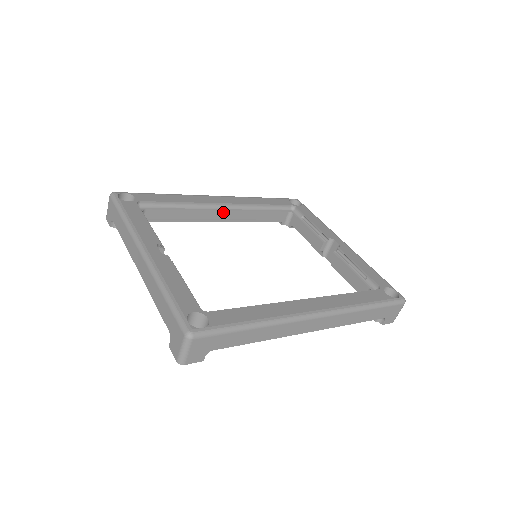
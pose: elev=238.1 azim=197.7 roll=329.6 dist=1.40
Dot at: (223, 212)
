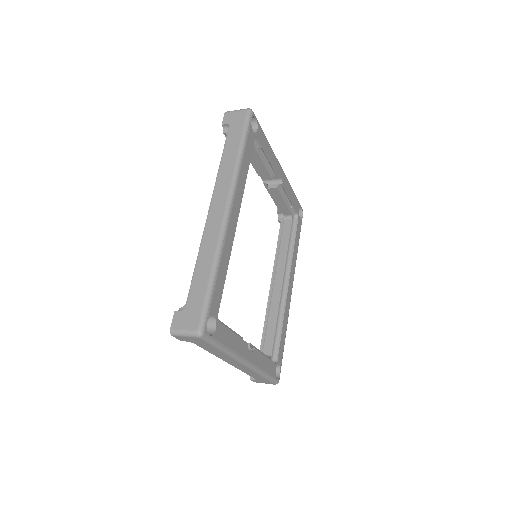
Dot at: occluded
